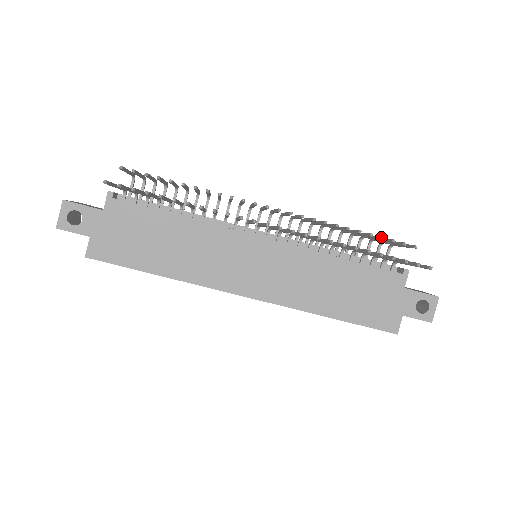
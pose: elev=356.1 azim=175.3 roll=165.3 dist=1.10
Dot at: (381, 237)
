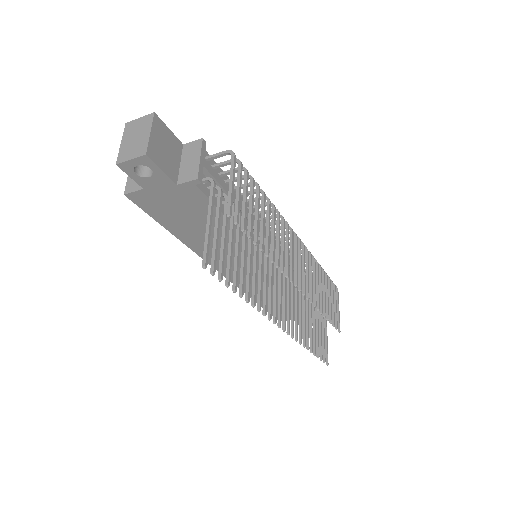
Dot at: (331, 322)
